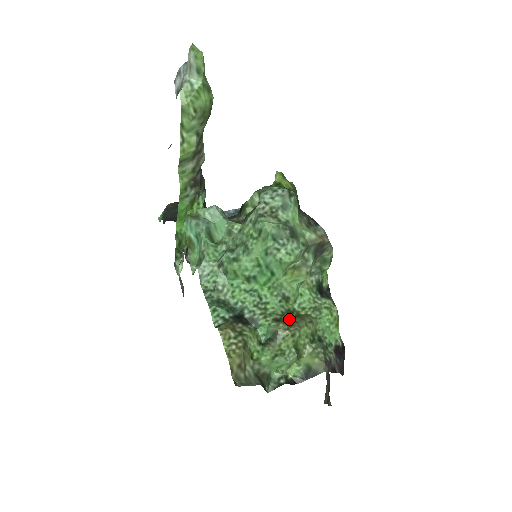
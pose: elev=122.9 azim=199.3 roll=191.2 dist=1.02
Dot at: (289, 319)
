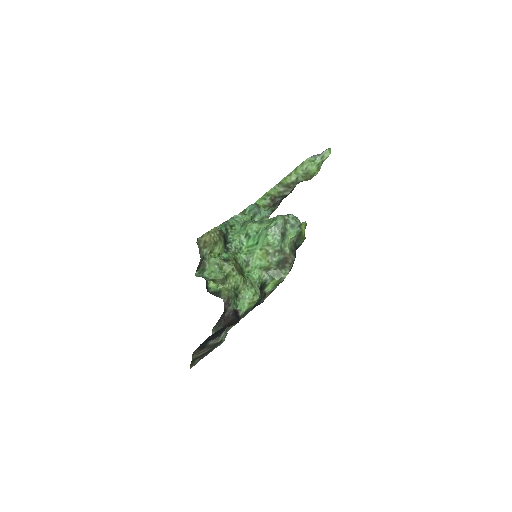
Dot at: (239, 268)
